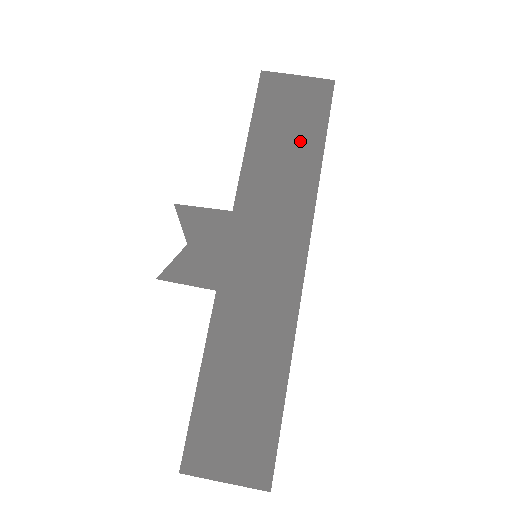
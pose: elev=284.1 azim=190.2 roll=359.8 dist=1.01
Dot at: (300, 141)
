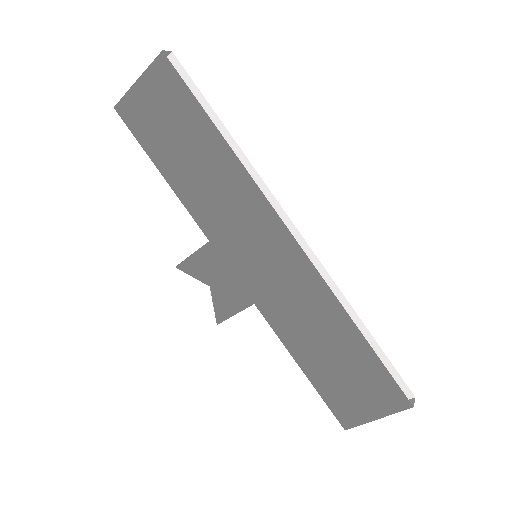
Dot at: (194, 138)
